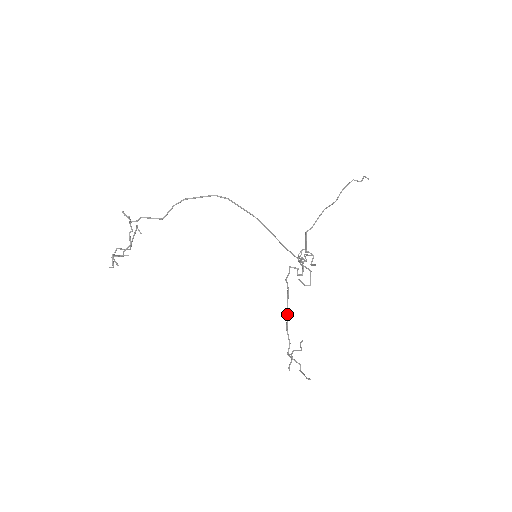
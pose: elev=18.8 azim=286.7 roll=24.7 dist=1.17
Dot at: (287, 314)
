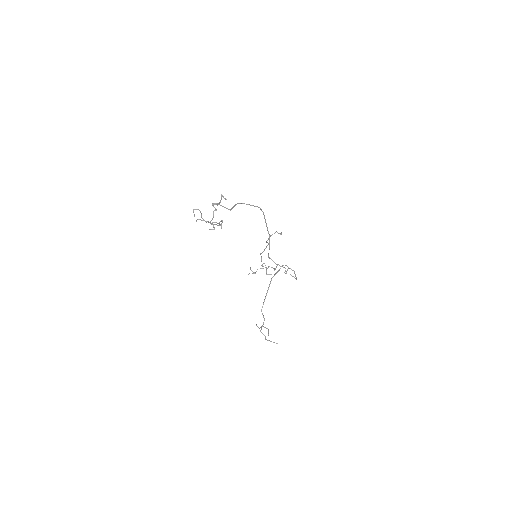
Dot at: occluded
